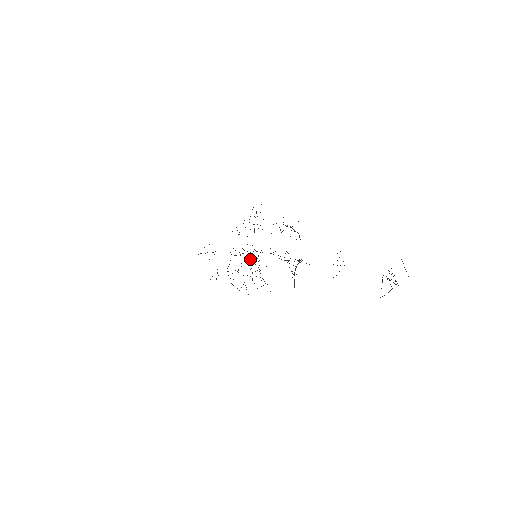
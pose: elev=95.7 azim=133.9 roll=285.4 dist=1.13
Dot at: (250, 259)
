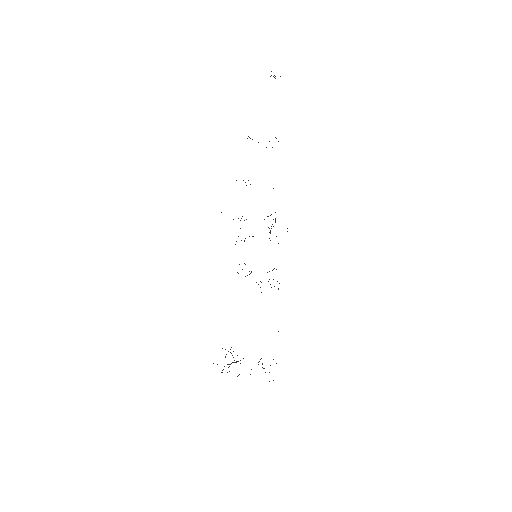
Dot at: occluded
